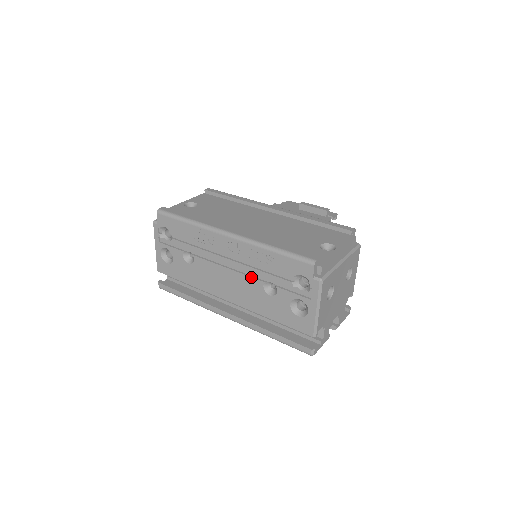
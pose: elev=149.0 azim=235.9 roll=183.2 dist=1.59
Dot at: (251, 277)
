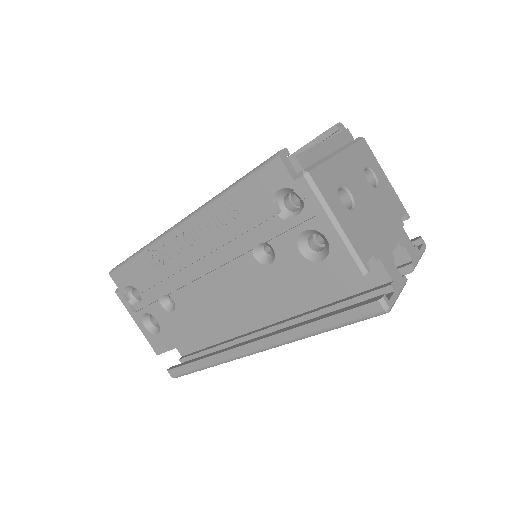
Dot at: (234, 259)
